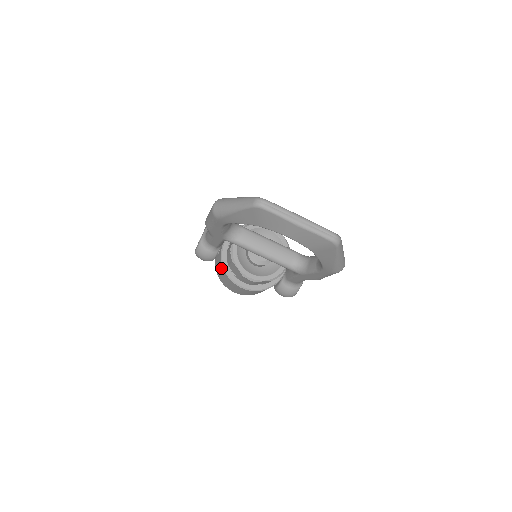
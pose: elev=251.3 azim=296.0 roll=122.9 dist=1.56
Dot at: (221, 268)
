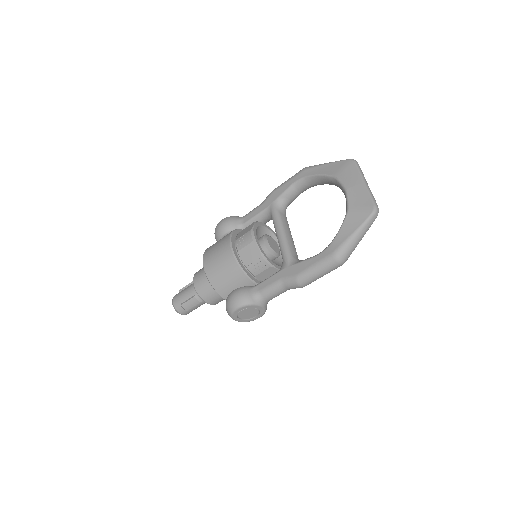
Dot at: occluded
